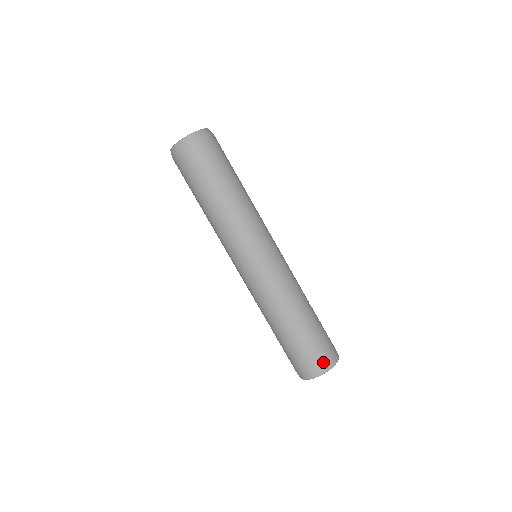
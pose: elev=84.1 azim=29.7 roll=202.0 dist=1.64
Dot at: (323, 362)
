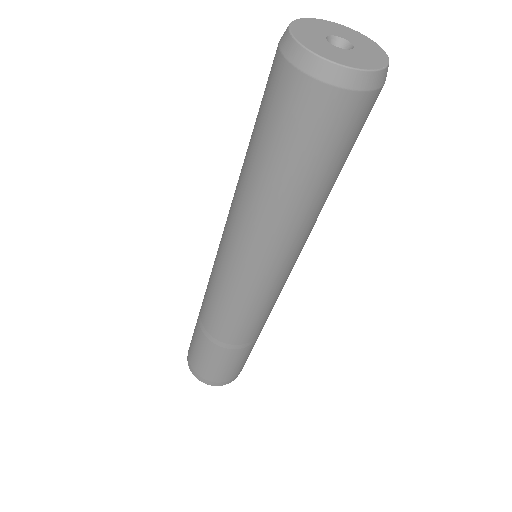
Dot at: (239, 373)
